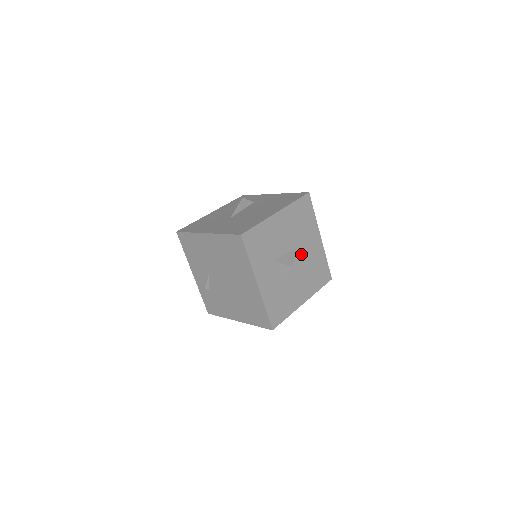
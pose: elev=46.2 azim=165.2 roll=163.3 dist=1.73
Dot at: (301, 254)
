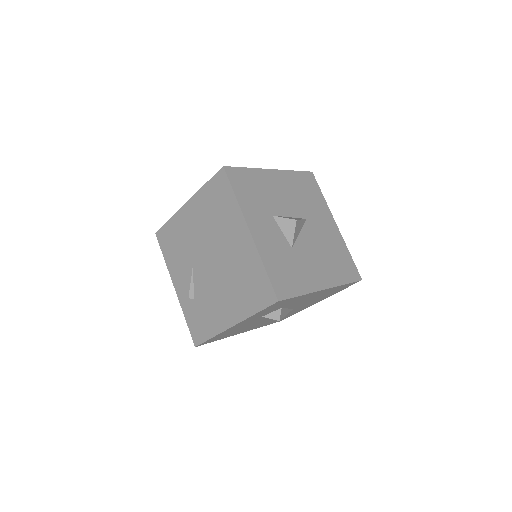
Dot at: (311, 229)
